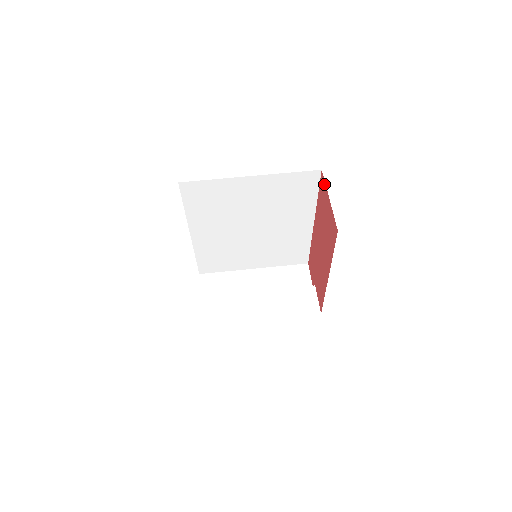
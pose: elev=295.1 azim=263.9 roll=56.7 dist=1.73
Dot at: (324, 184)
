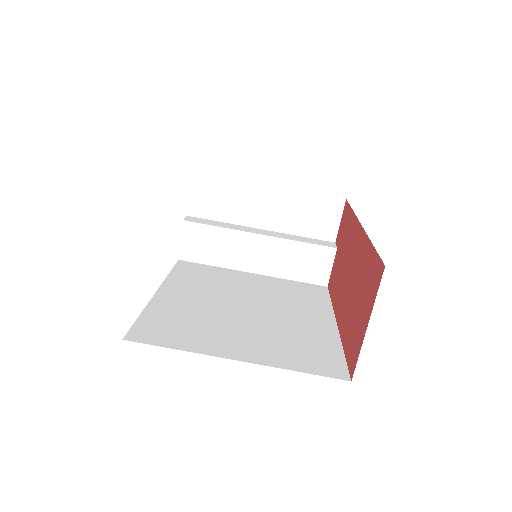
Dot at: (376, 289)
